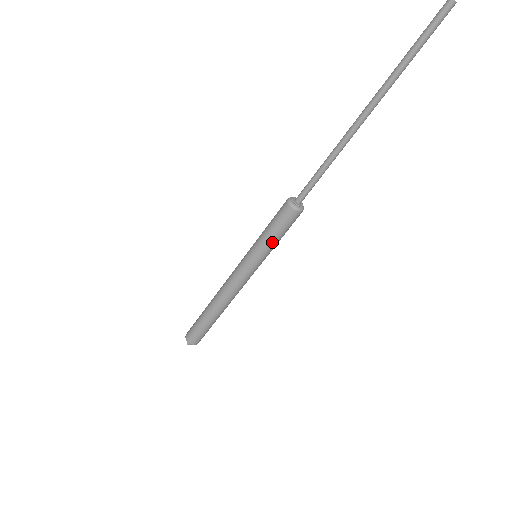
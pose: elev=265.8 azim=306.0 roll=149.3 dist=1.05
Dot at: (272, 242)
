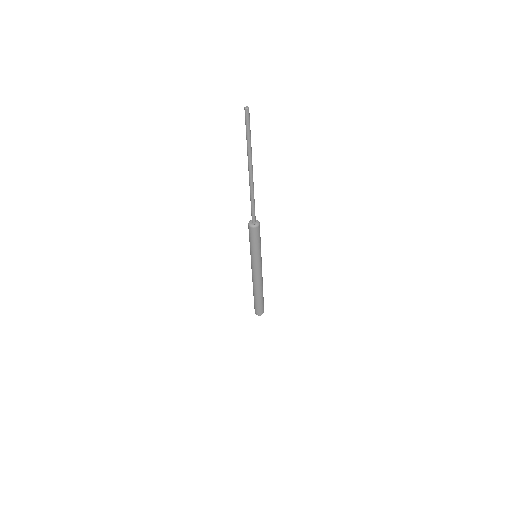
Dot at: (258, 247)
